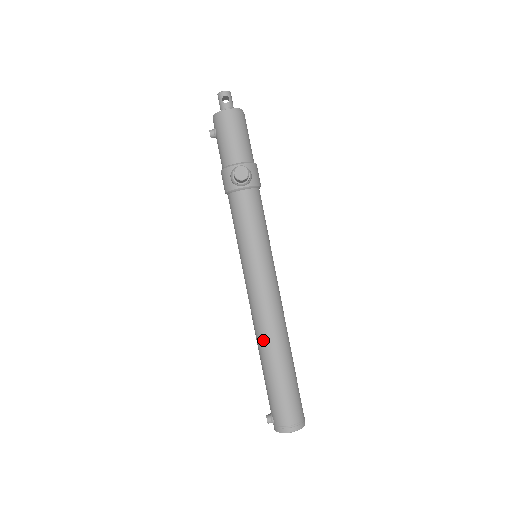
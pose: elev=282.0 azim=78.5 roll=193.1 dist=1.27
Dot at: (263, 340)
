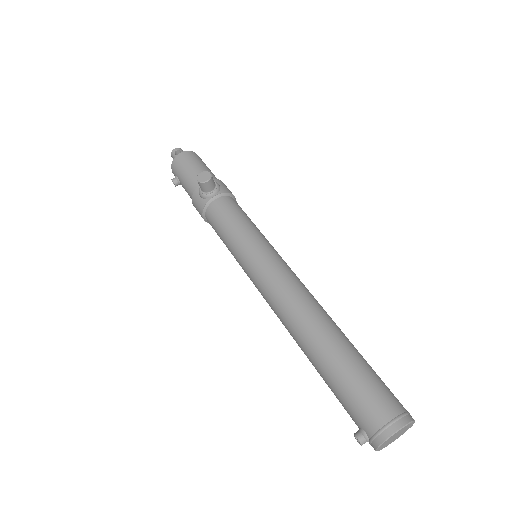
Dot at: (299, 327)
